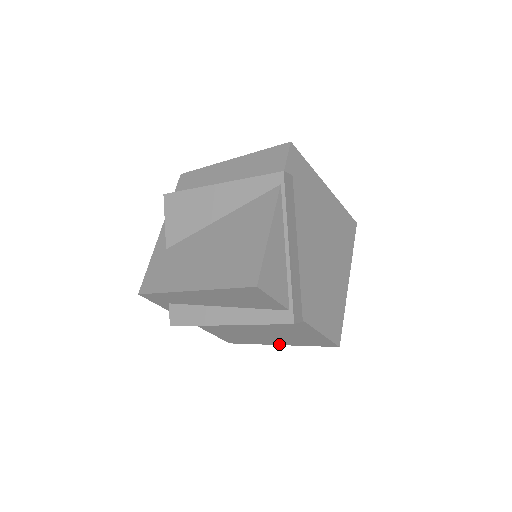
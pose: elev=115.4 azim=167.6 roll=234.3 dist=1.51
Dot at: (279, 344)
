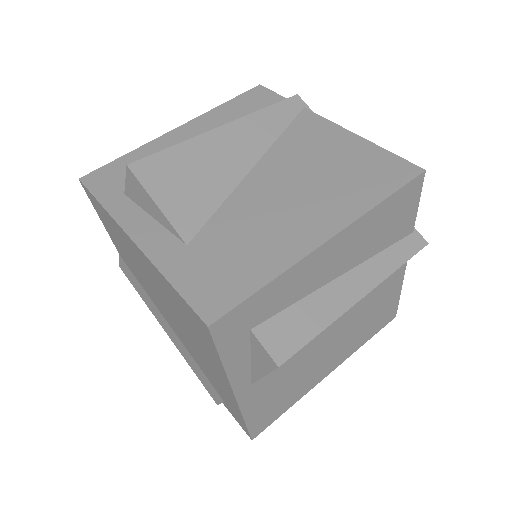
Dot at: (330, 371)
